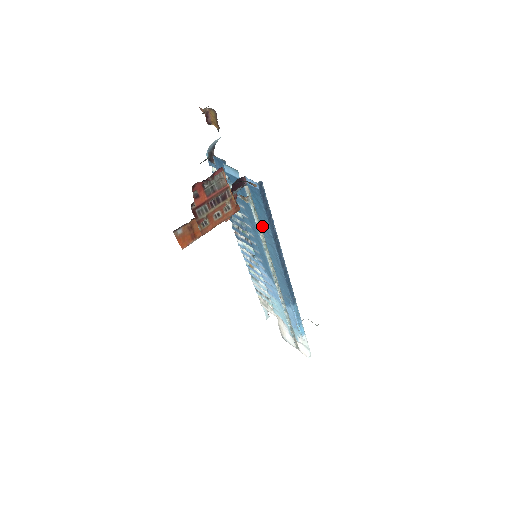
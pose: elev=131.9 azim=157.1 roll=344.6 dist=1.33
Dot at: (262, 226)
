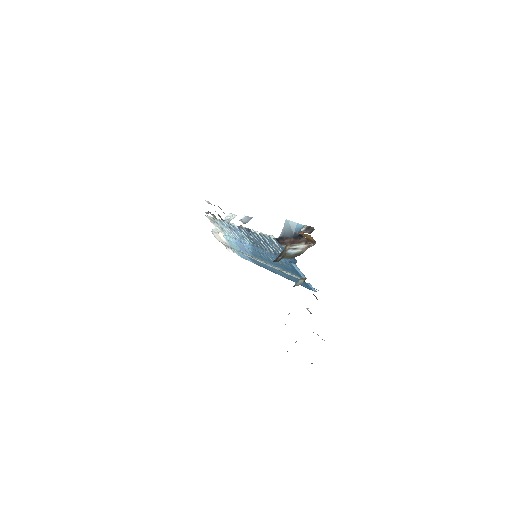
Dot at: (288, 275)
